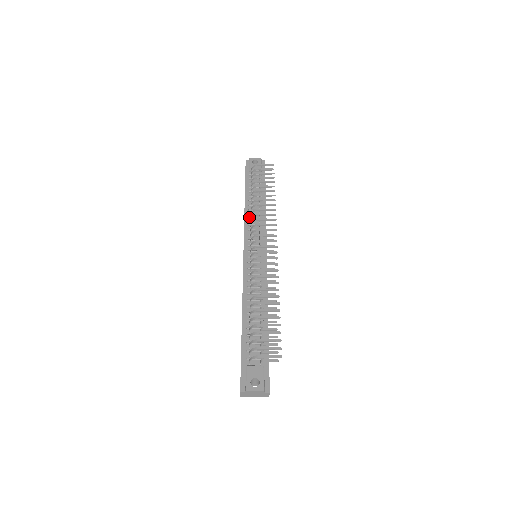
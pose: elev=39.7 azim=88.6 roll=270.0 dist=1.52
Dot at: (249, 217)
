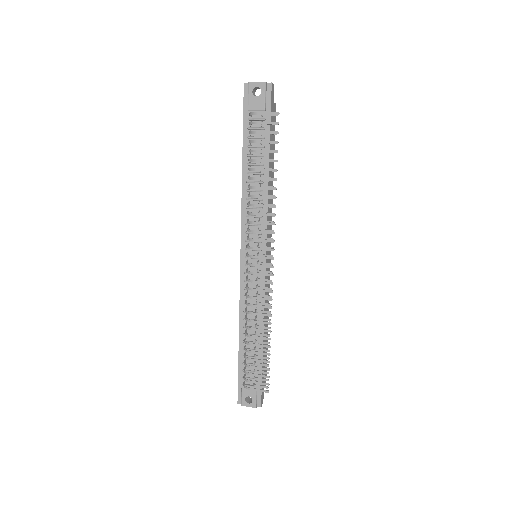
Dot at: occluded
